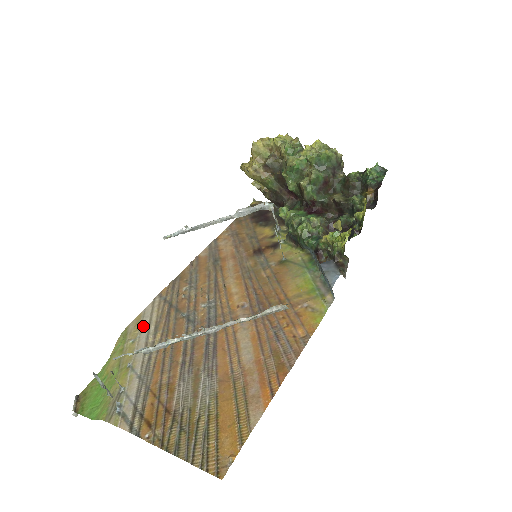
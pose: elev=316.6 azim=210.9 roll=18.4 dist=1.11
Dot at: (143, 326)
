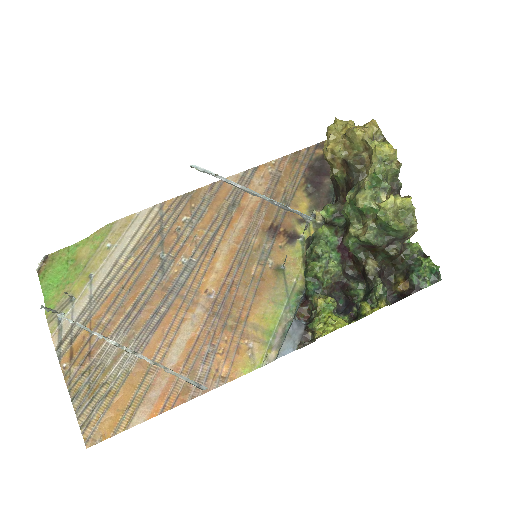
Dot at: (126, 235)
